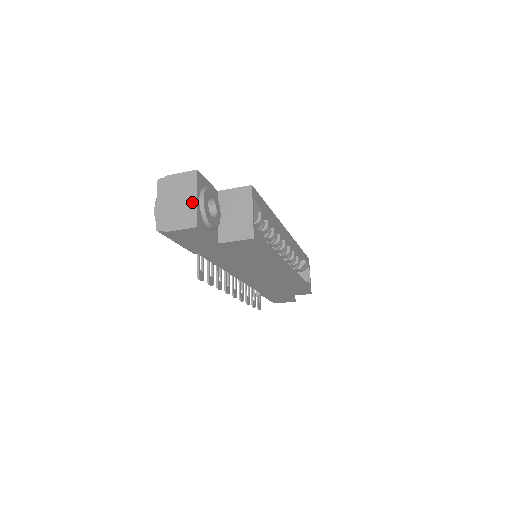
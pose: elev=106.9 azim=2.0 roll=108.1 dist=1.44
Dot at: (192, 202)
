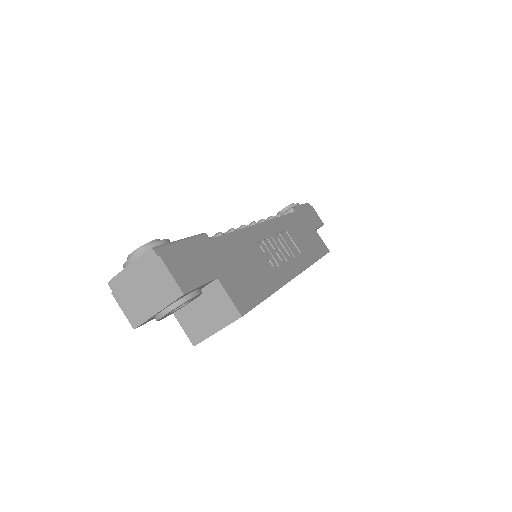
Dot at: (151, 310)
